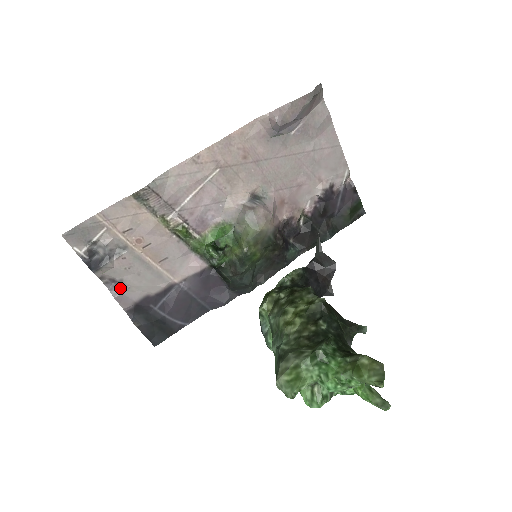
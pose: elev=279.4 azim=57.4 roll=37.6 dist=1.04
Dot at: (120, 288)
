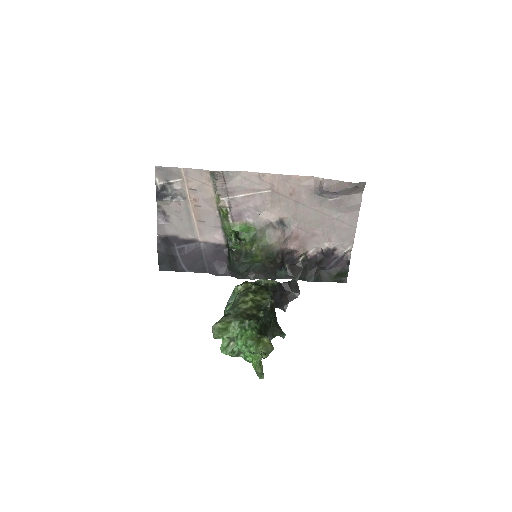
Dot at: (165, 220)
